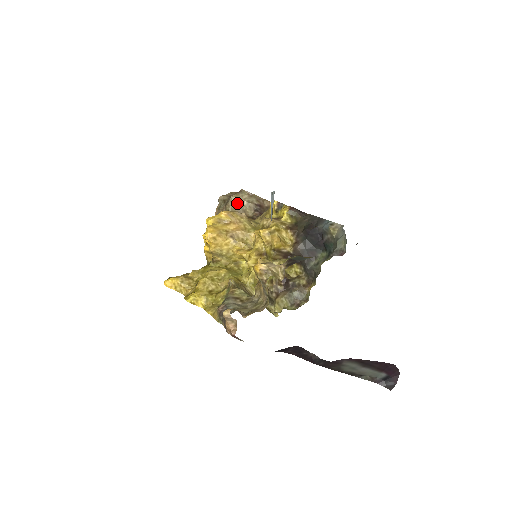
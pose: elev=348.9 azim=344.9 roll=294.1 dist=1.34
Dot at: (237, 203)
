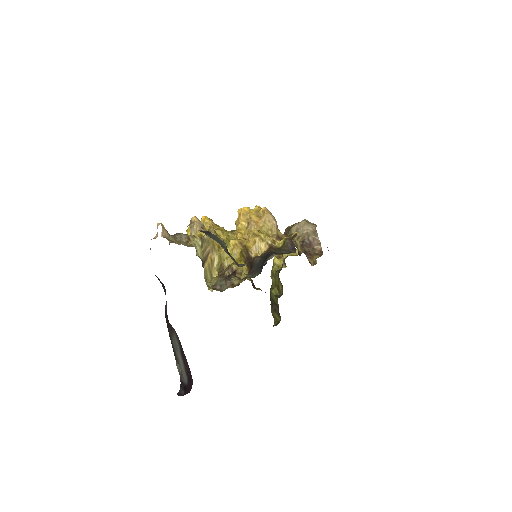
Dot at: (301, 227)
